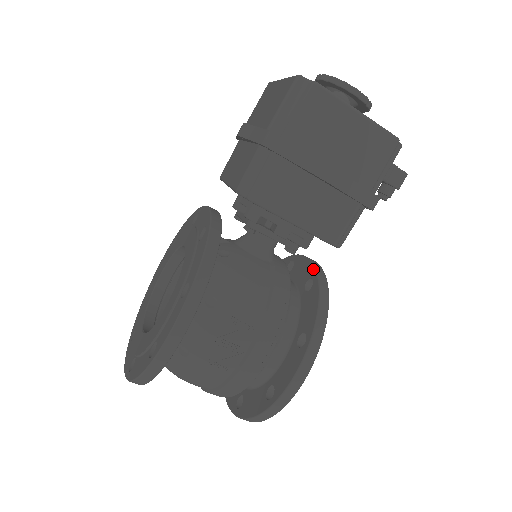
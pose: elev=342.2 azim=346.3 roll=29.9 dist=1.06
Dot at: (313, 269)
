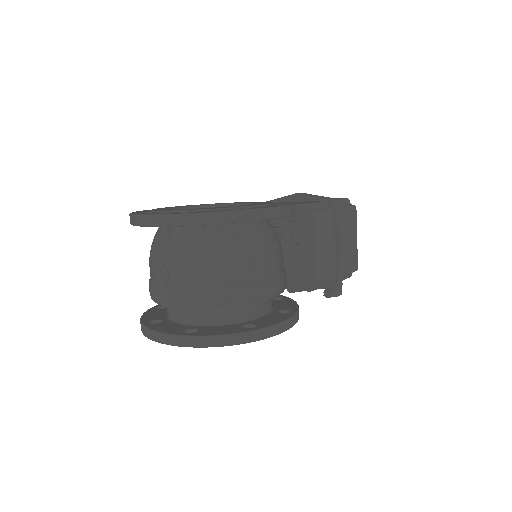
Dot at: (280, 295)
